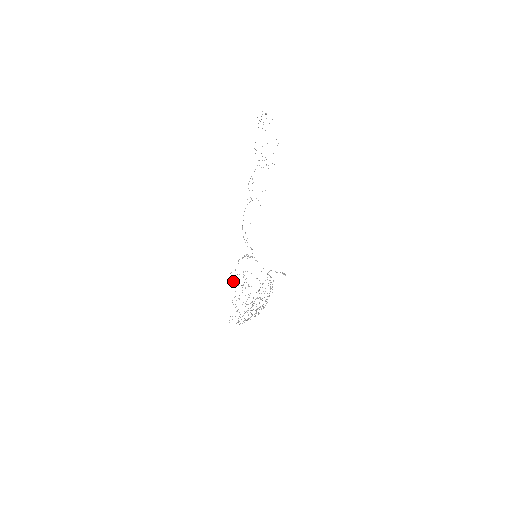
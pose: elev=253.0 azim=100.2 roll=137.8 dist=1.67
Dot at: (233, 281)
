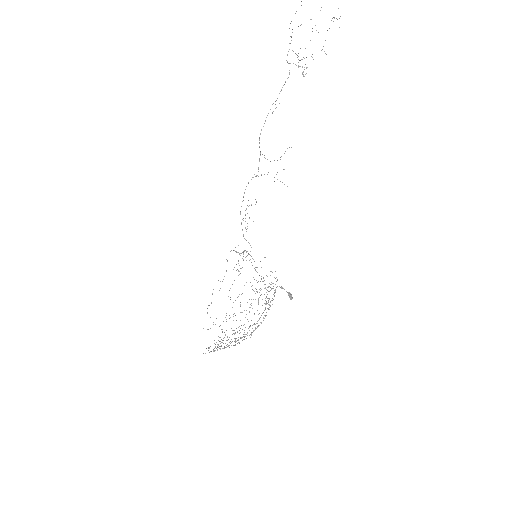
Dot at: (208, 329)
